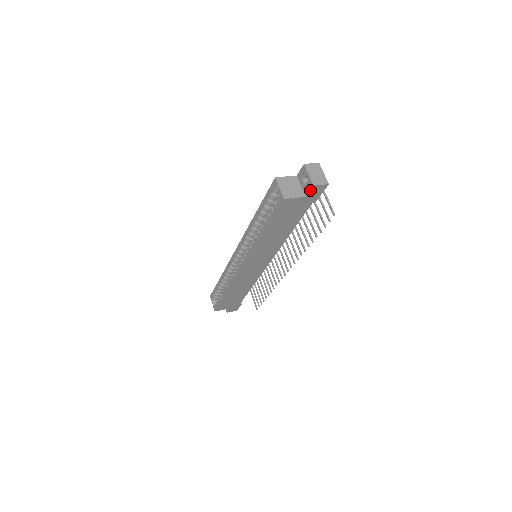
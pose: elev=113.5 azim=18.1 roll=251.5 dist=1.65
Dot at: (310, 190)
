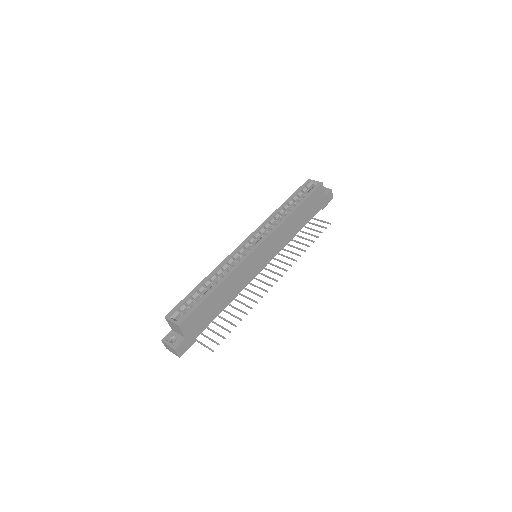
Dot at: (329, 192)
